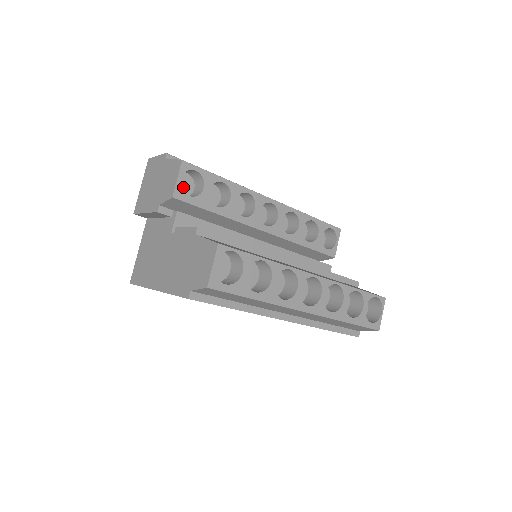
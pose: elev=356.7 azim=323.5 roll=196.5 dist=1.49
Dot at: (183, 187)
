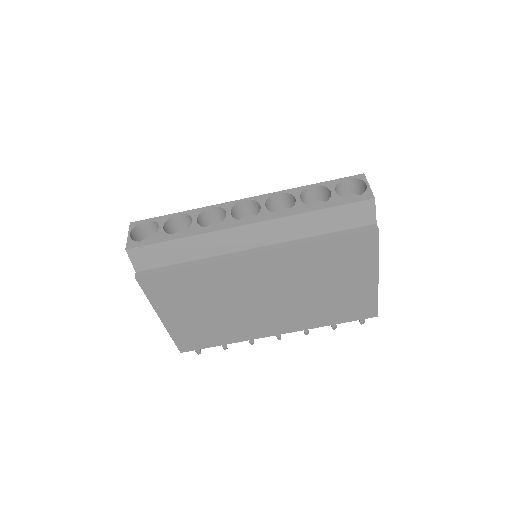
Dot at: occluded
